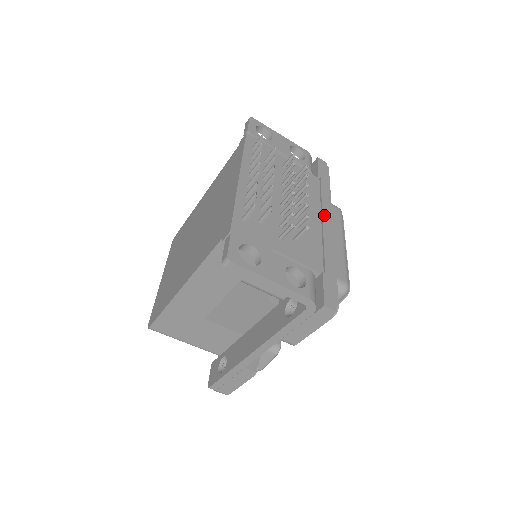
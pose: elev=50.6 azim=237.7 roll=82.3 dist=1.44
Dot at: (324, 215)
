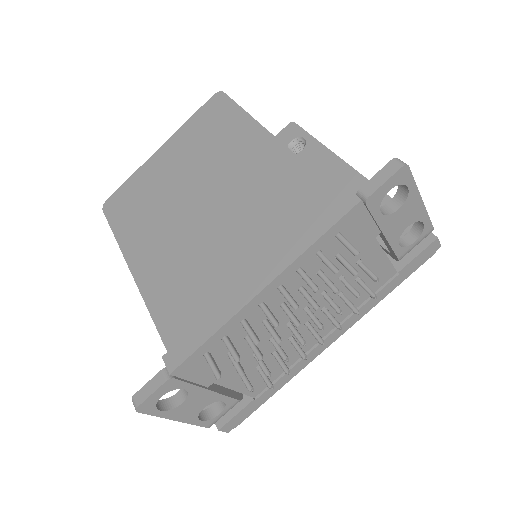
Dot at: (336, 331)
